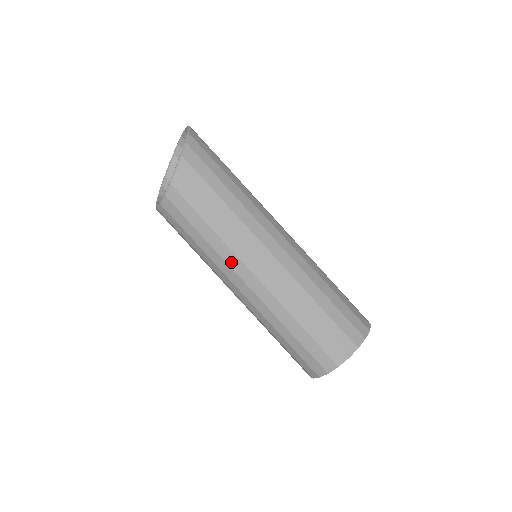
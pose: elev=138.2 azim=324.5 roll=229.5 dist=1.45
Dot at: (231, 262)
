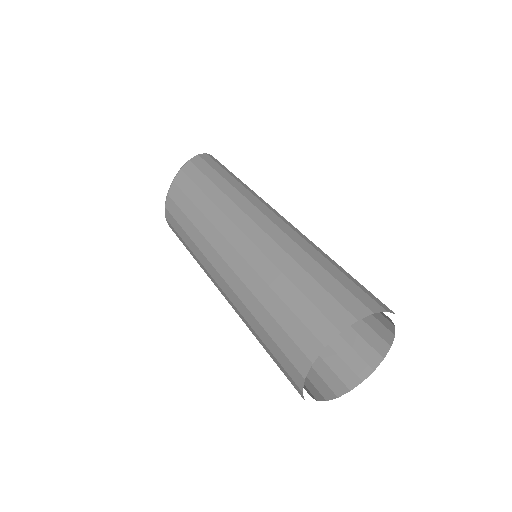
Dot at: (211, 238)
